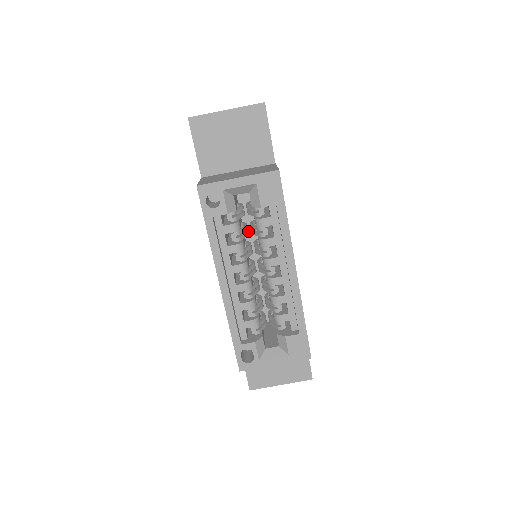
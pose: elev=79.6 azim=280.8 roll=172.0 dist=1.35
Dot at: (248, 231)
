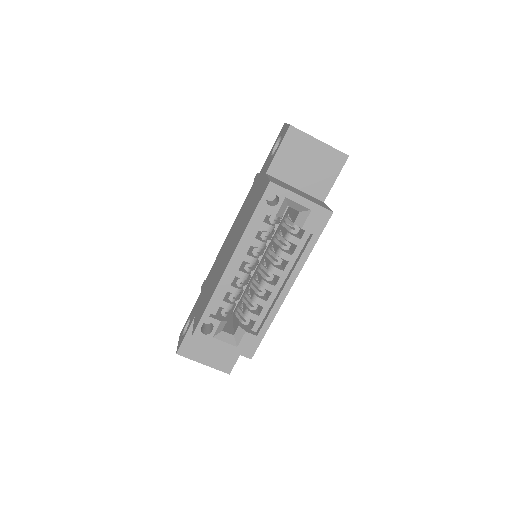
Dot at: occluded
